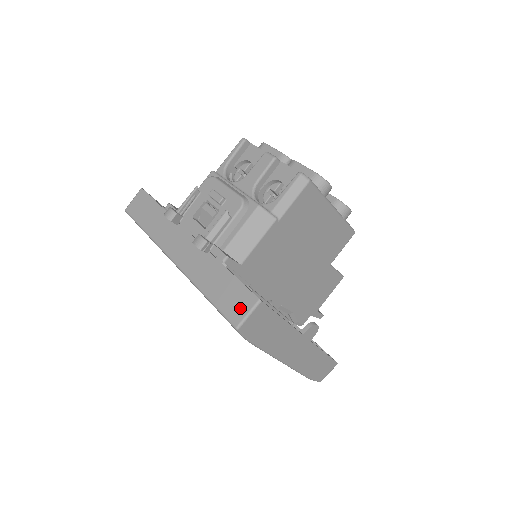
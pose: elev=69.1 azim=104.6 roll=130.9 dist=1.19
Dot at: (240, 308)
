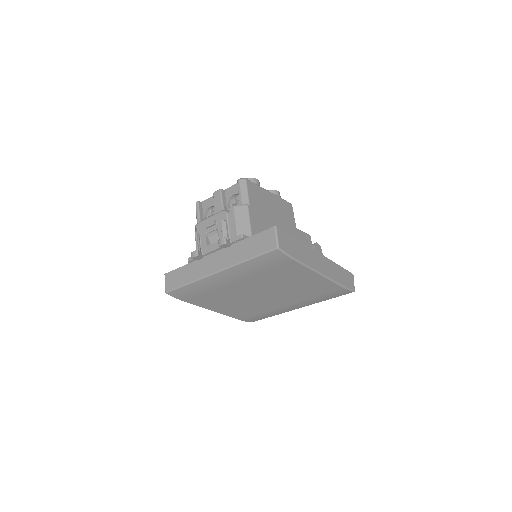
Dot at: (270, 240)
